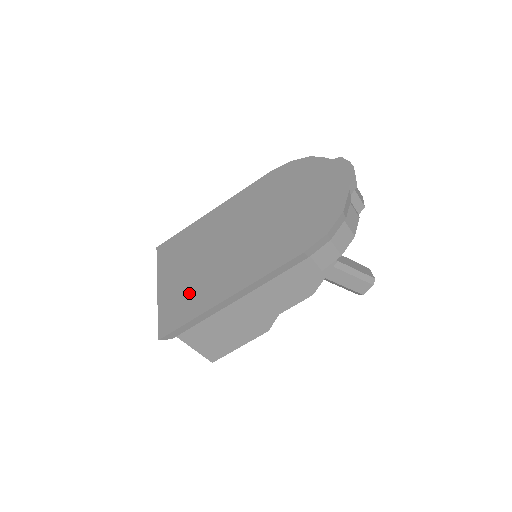
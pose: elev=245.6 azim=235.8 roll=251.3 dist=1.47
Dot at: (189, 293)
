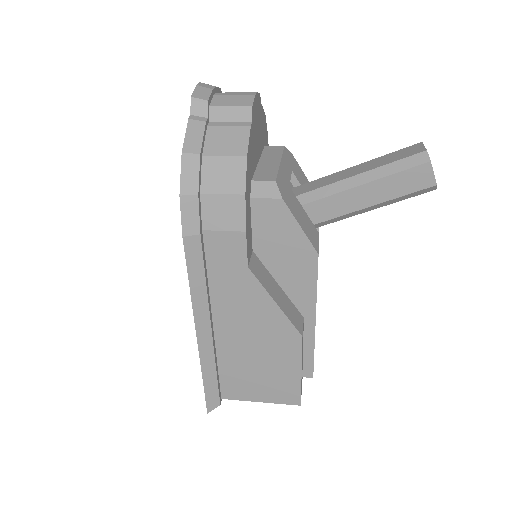
Dot at: occluded
